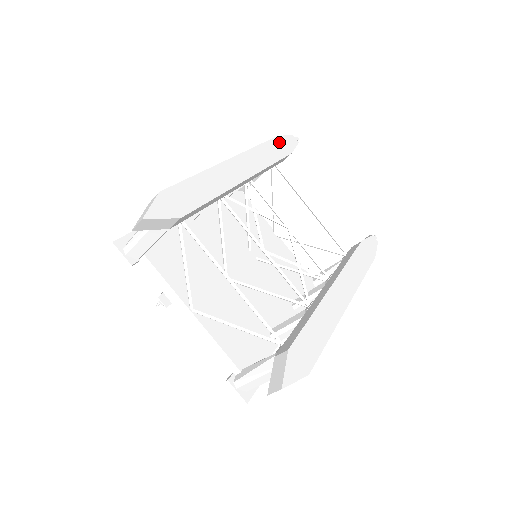
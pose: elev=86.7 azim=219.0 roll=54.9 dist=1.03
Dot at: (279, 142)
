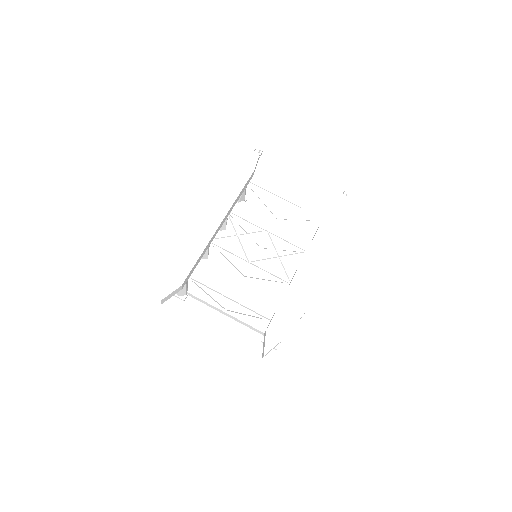
Dot at: (242, 169)
